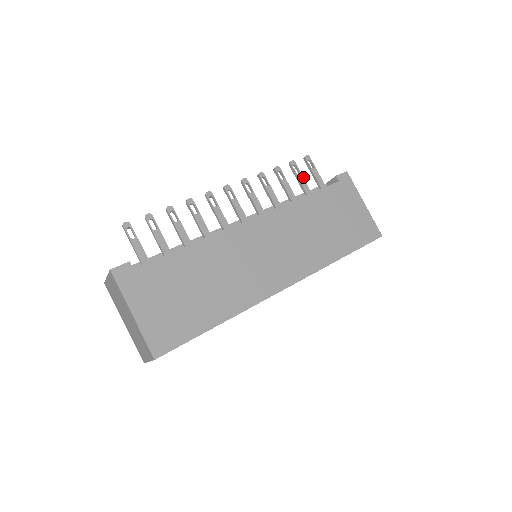
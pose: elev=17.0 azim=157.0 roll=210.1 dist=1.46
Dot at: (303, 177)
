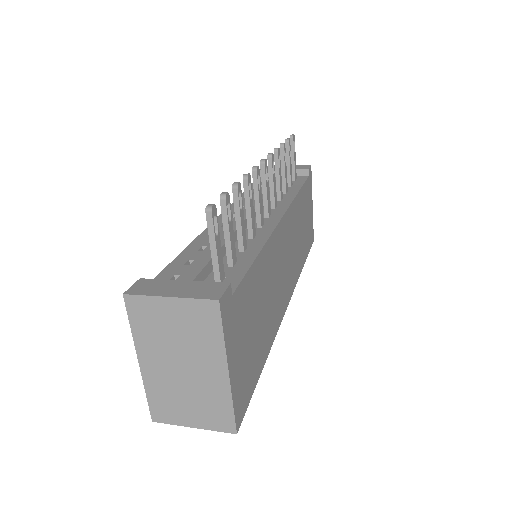
Dot at: occluded
